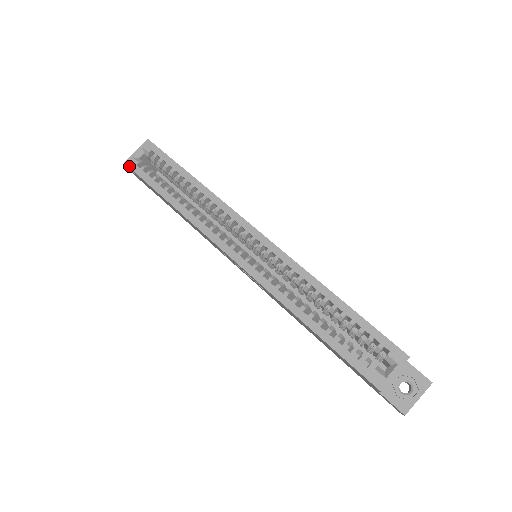
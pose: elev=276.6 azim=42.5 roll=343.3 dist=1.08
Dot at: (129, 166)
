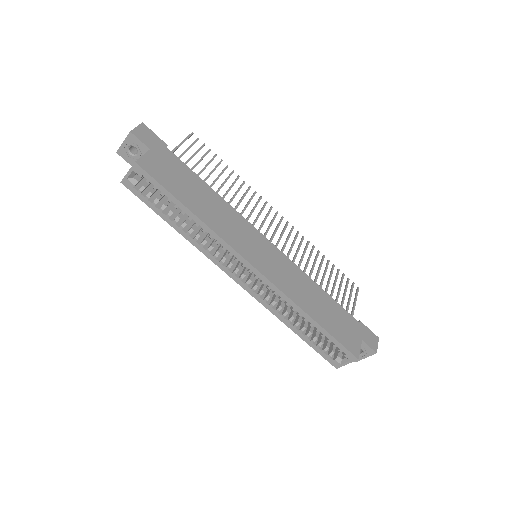
Dot at: (126, 187)
